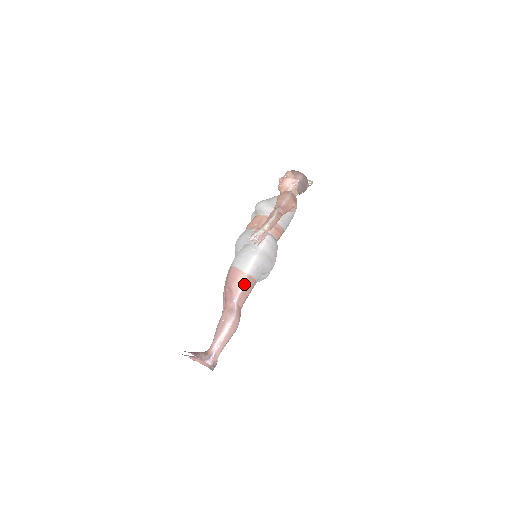
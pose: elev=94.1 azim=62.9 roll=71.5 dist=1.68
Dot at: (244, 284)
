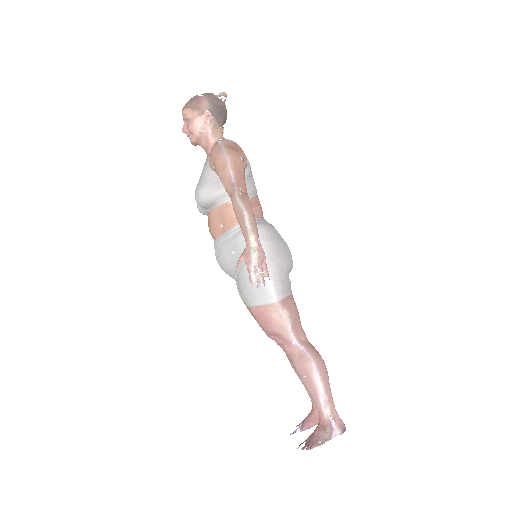
Dot at: (285, 315)
